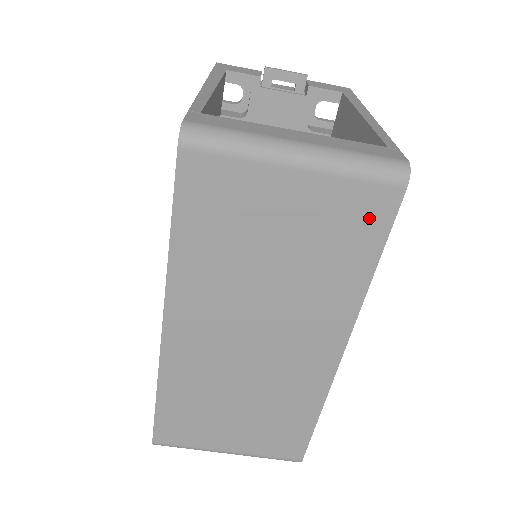
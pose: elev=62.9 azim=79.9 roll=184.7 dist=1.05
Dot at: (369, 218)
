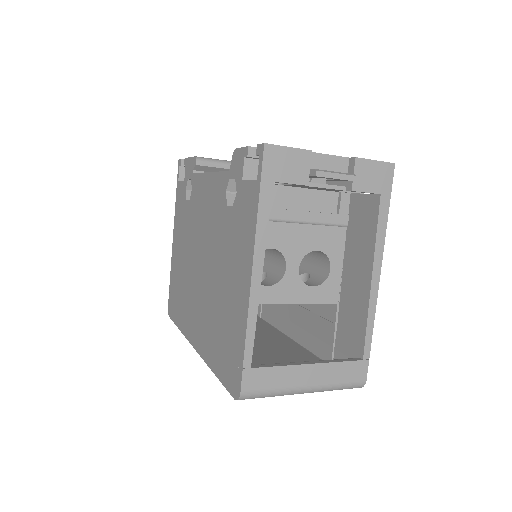
Dot at: occluded
